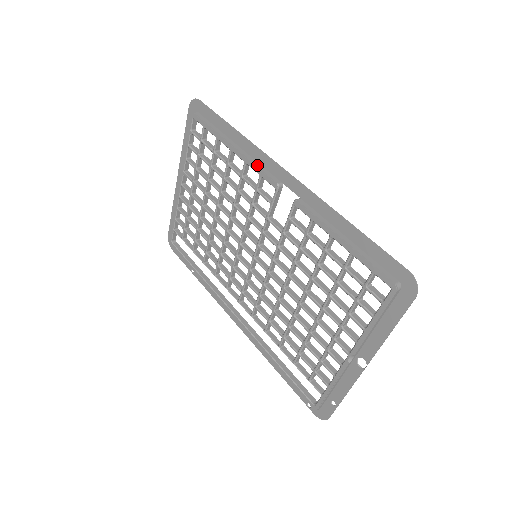
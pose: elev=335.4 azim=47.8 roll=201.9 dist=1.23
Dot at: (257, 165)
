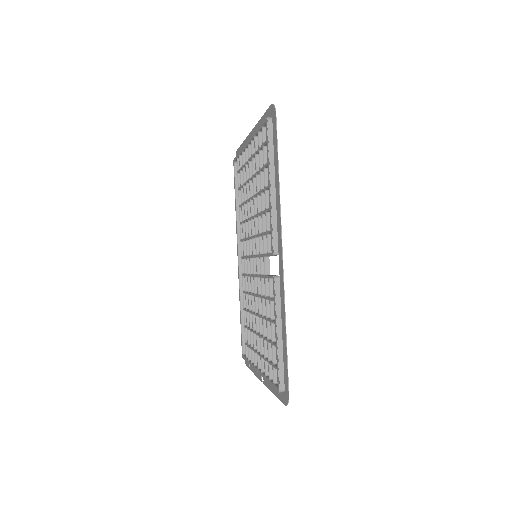
Dot at: (273, 222)
